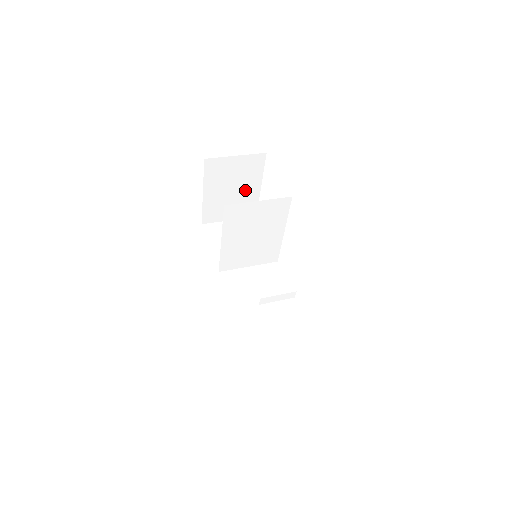
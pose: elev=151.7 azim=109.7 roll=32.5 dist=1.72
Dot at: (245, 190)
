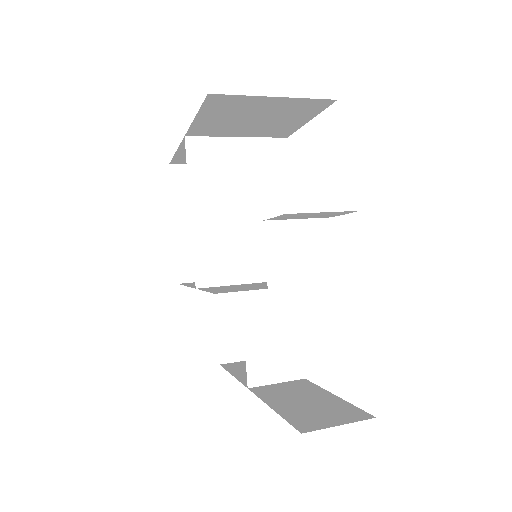
Dot at: occluded
